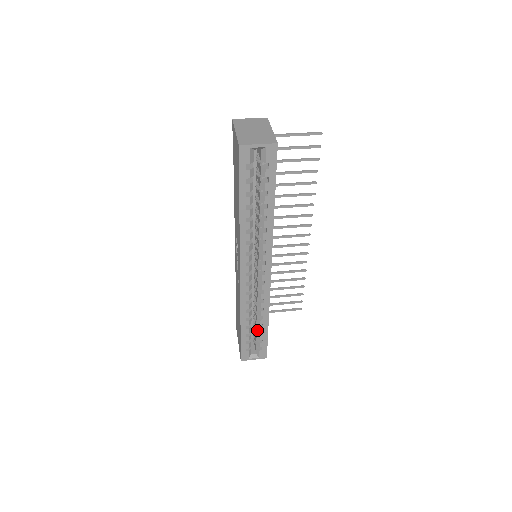
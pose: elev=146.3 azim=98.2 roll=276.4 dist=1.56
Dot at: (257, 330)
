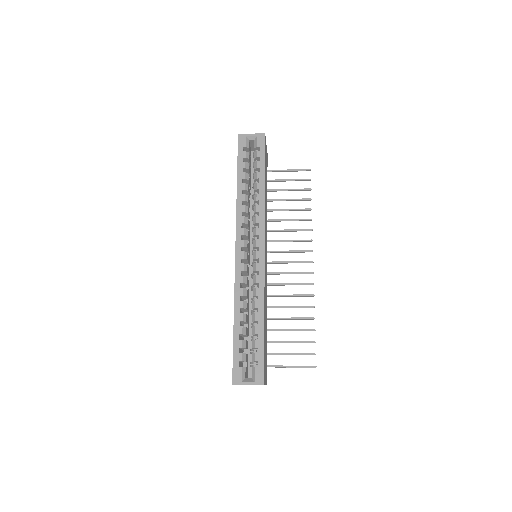
Dot at: (252, 334)
